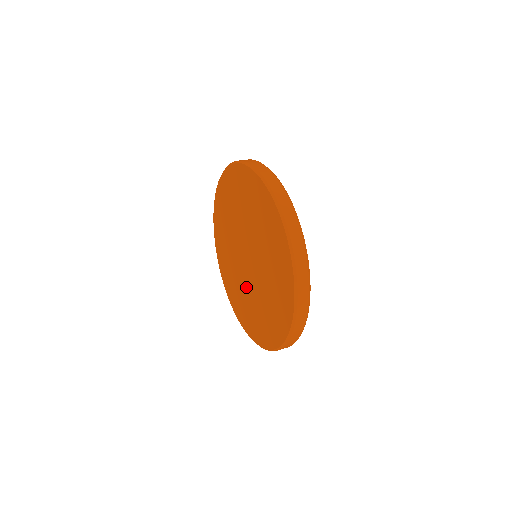
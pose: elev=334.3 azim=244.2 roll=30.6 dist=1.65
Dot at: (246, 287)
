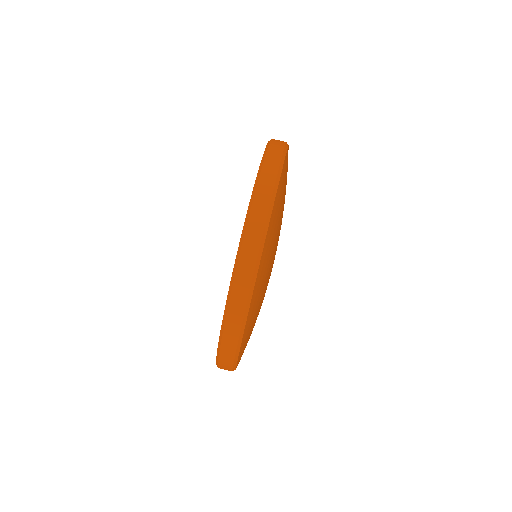
Dot at: occluded
